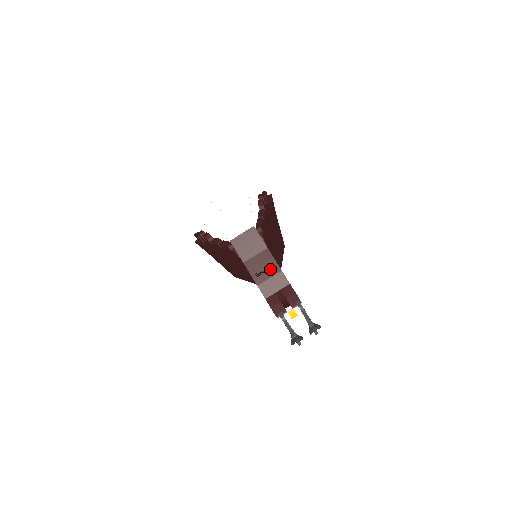
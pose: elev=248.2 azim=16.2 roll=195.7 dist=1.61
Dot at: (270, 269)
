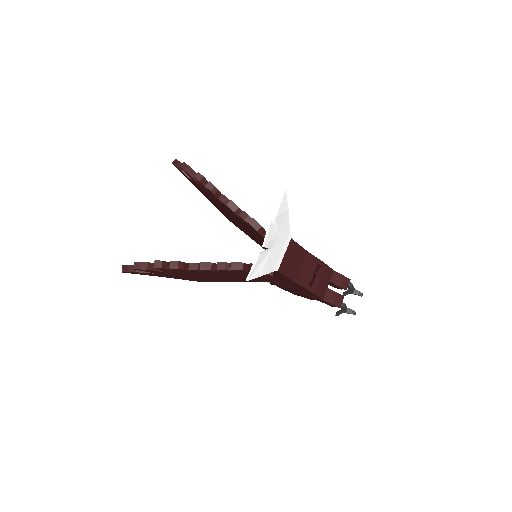
Dot at: (318, 270)
